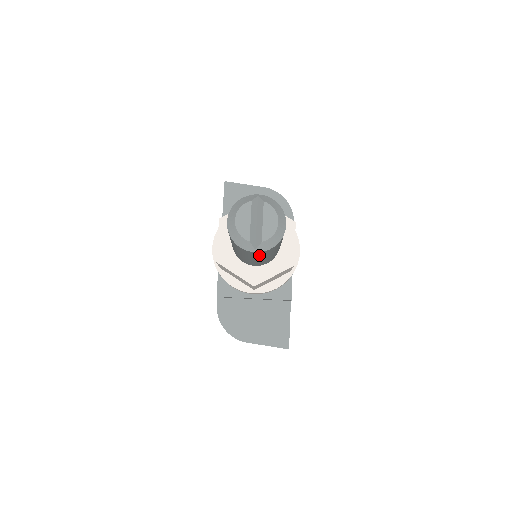
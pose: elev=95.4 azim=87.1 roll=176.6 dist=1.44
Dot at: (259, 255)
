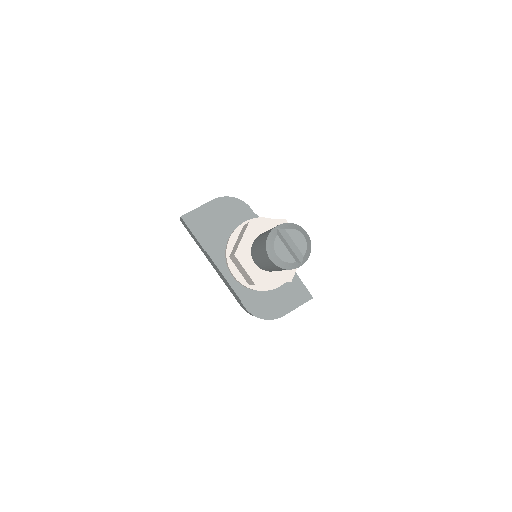
Dot at: occluded
